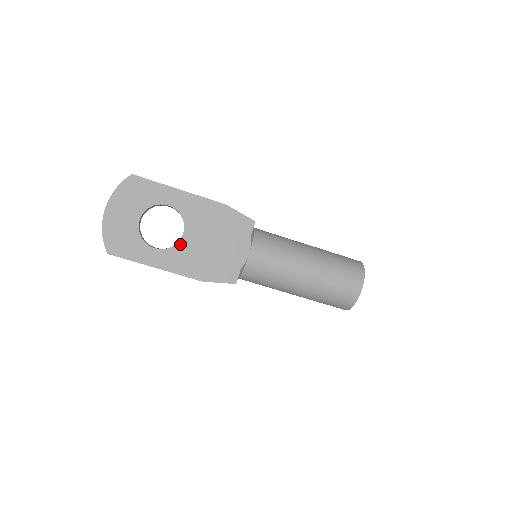
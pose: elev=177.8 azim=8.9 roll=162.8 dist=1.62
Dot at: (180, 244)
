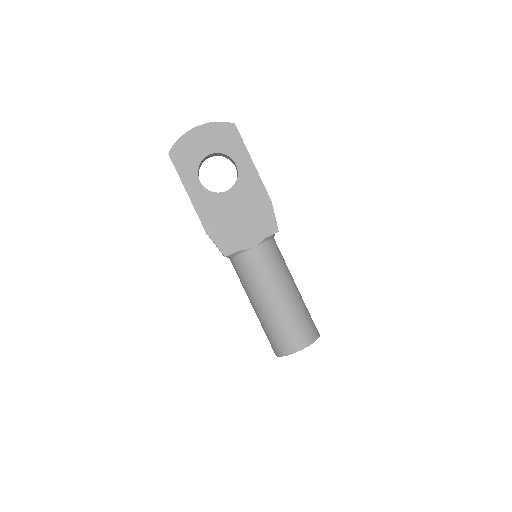
Dot at: (218, 195)
